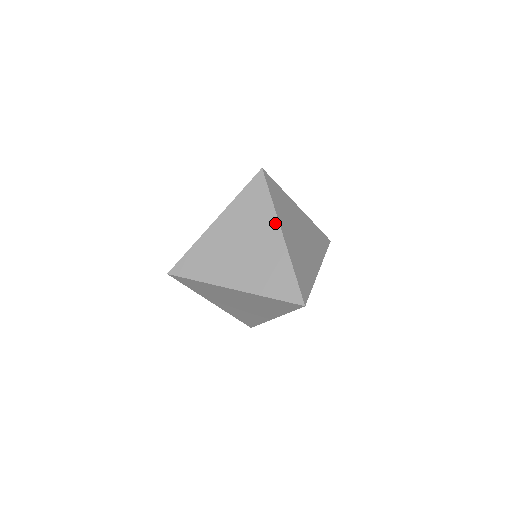
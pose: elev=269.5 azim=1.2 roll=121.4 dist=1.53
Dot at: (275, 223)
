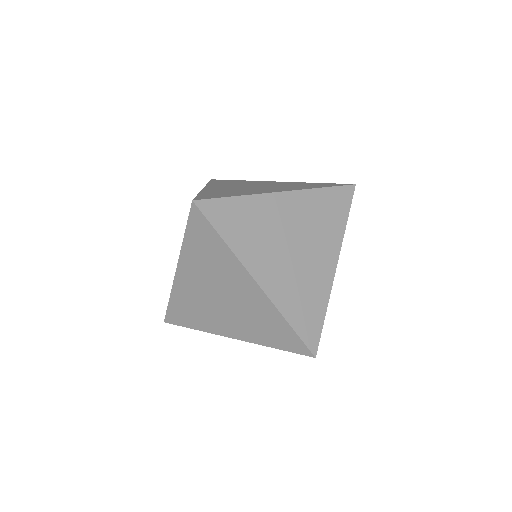
Dot at: occluded
